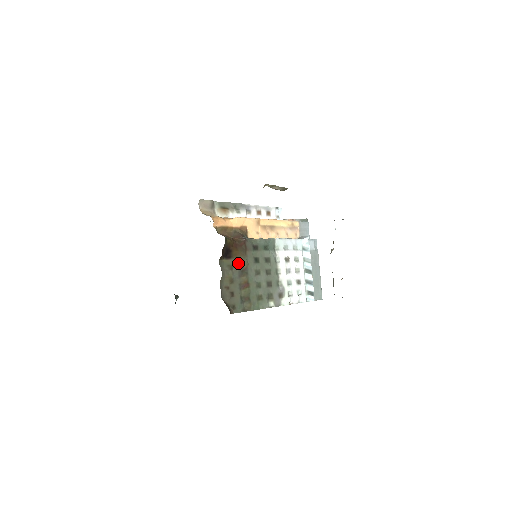
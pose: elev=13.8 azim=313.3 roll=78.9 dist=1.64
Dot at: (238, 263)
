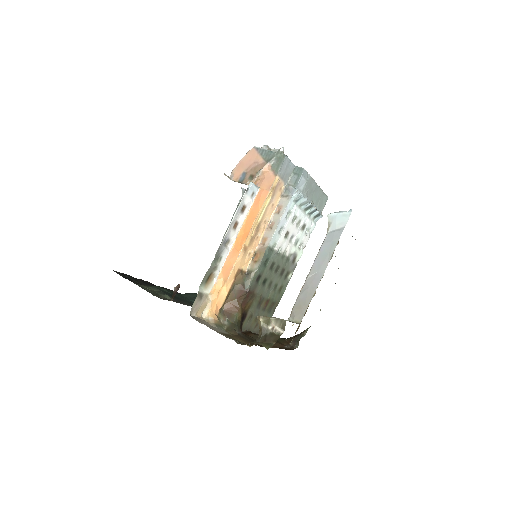
Dot at: (253, 307)
